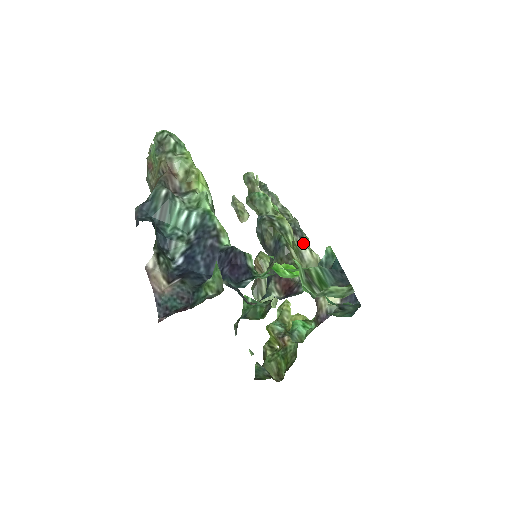
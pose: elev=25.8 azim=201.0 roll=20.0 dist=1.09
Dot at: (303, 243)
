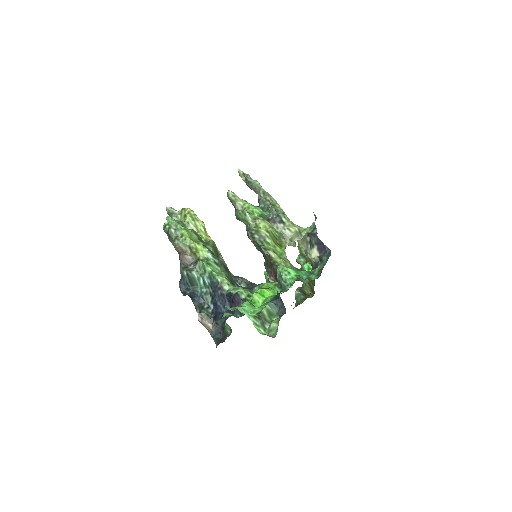
Dot at: (283, 225)
